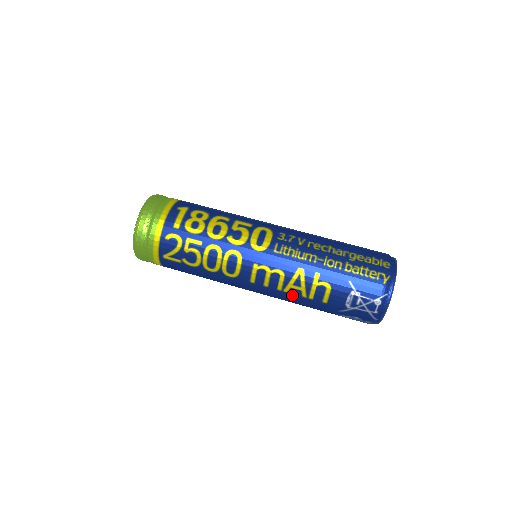
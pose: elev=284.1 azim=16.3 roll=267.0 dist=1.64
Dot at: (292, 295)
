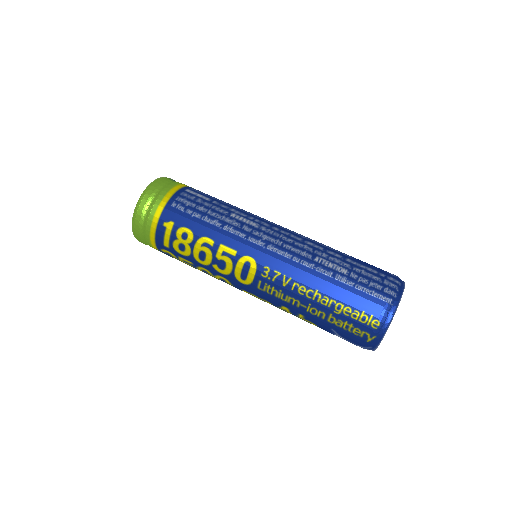
Dot at: occluded
